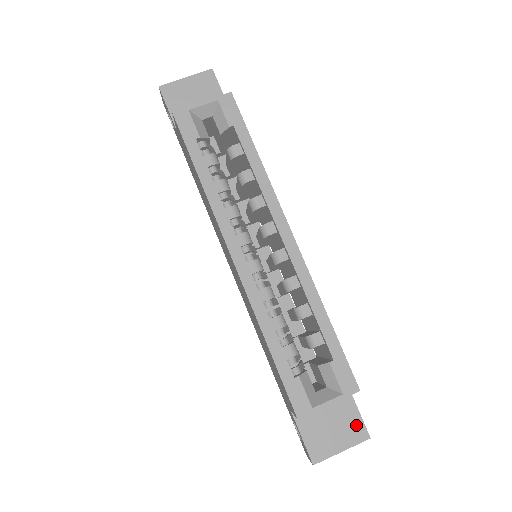
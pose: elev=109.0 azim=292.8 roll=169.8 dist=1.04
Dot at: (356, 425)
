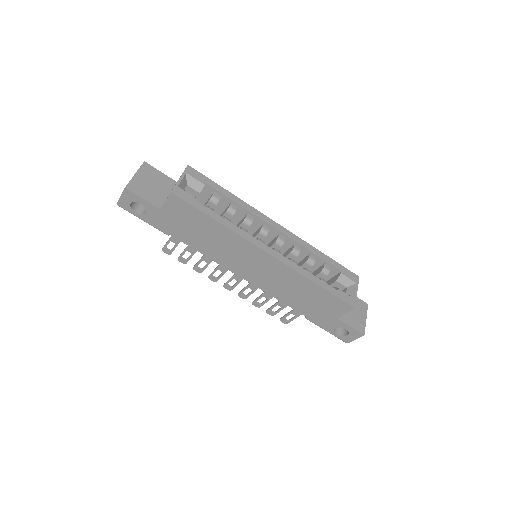
Dot at: (360, 303)
